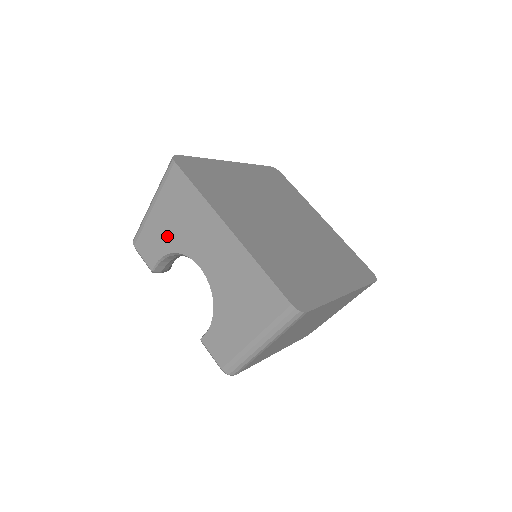
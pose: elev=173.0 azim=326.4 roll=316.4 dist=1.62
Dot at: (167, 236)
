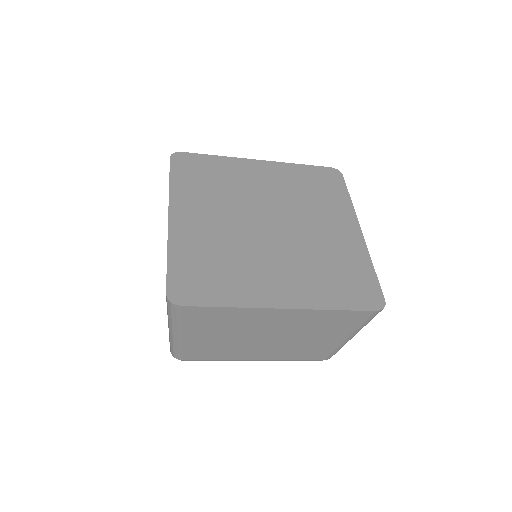
Dot at: occluded
